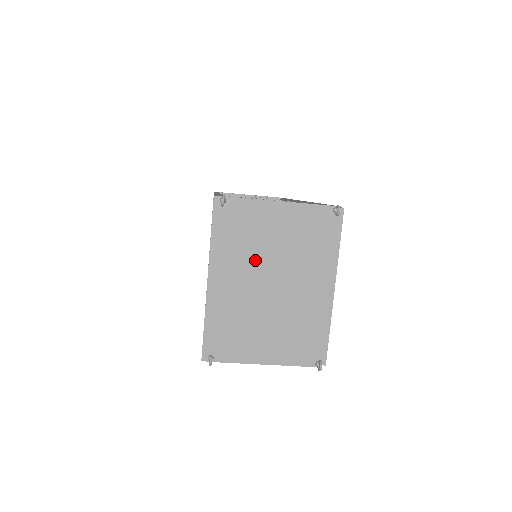
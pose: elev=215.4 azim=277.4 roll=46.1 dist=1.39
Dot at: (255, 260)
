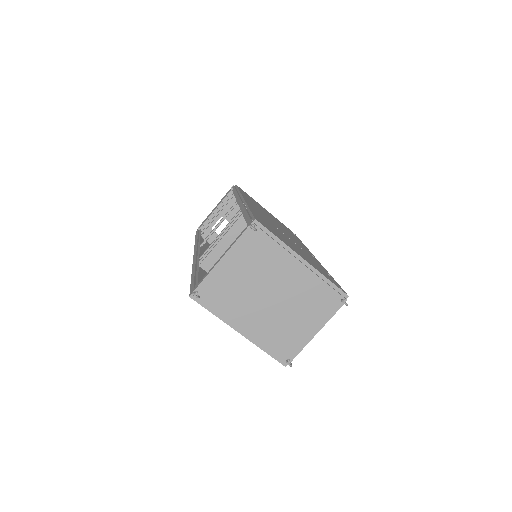
Dot at: (247, 298)
